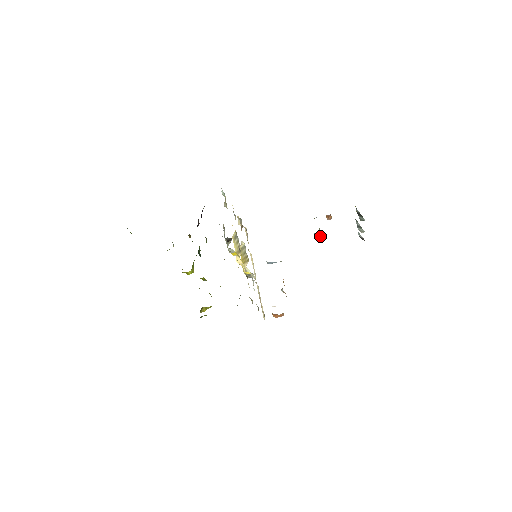
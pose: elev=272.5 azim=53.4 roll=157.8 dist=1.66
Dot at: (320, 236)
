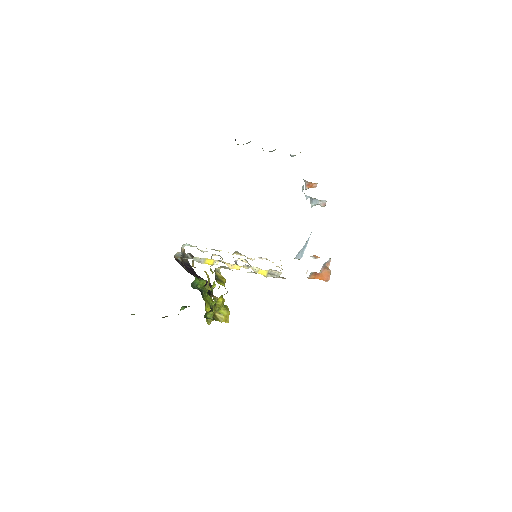
Dot at: (325, 202)
